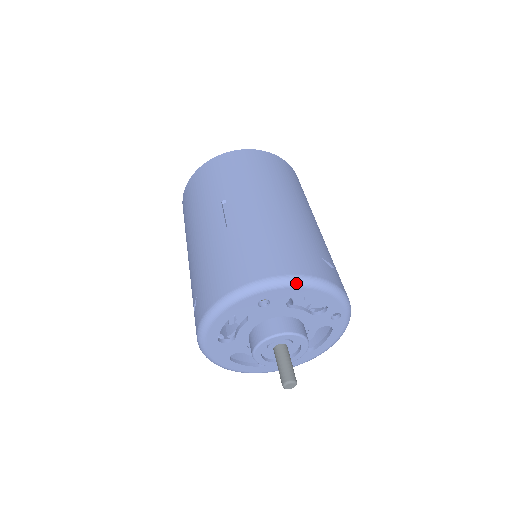
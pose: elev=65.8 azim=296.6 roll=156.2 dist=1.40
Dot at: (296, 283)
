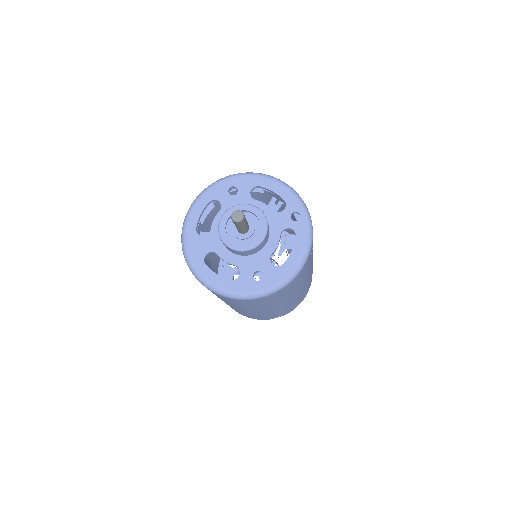
Dot at: (257, 174)
